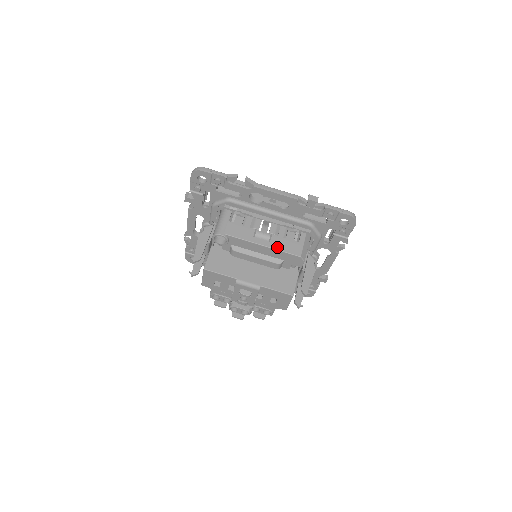
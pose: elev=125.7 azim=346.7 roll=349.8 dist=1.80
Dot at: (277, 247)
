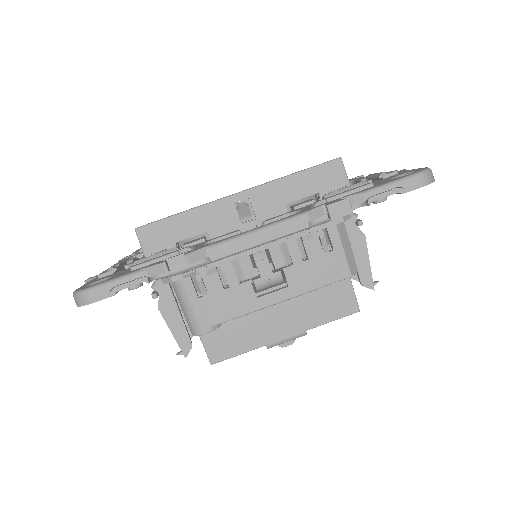
Dot at: (305, 288)
